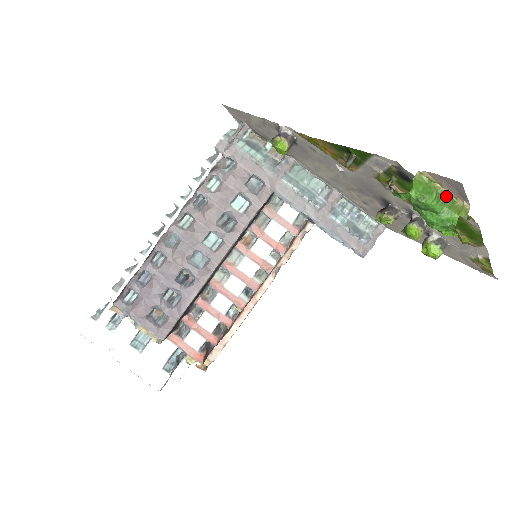
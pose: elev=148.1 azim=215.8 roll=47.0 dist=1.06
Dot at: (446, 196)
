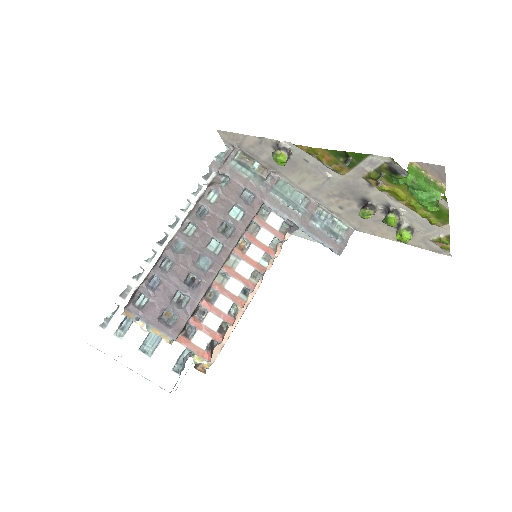
Dot at: (430, 180)
